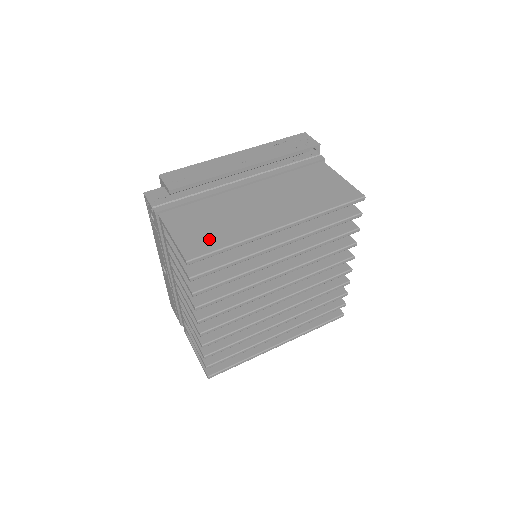
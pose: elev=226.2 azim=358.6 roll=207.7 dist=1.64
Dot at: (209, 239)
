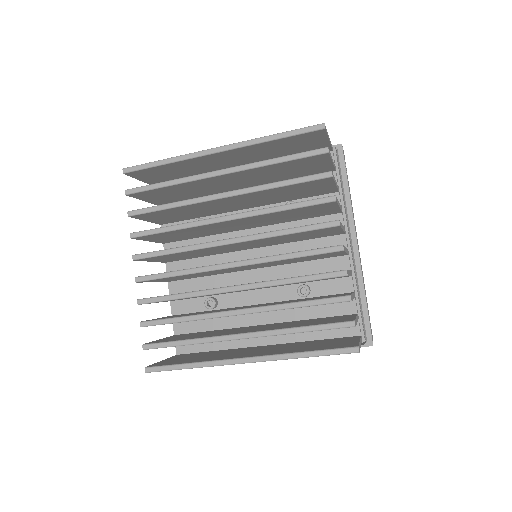
Dot at: occluded
